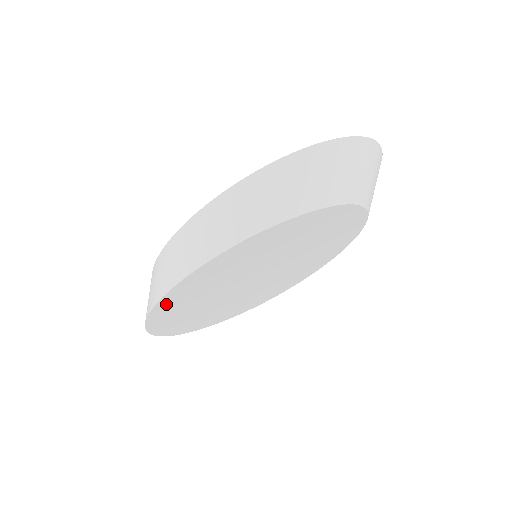
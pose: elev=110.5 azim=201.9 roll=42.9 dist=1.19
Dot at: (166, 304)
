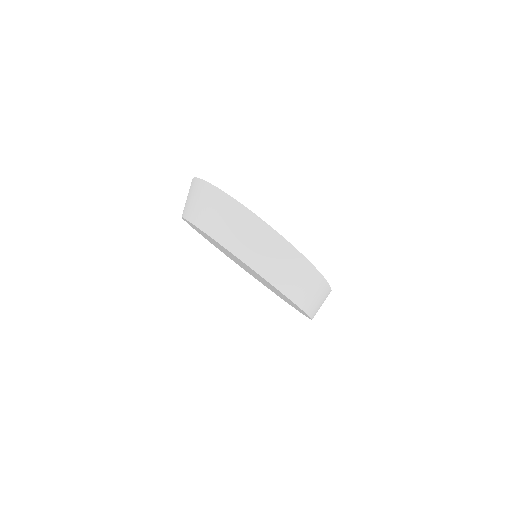
Dot at: occluded
